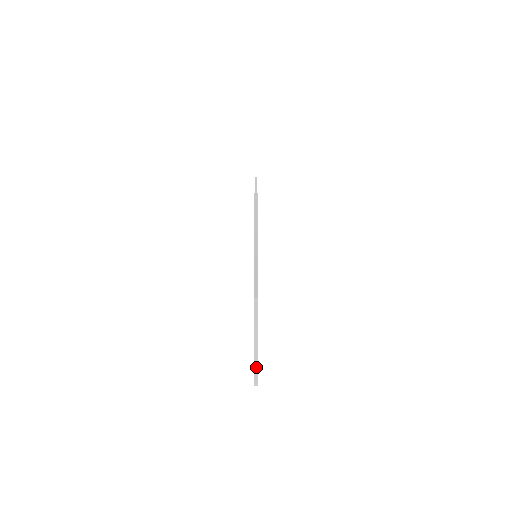
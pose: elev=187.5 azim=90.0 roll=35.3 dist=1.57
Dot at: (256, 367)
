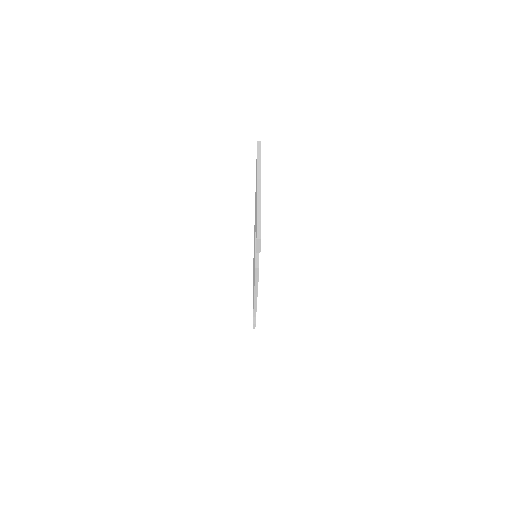
Dot at: (259, 214)
